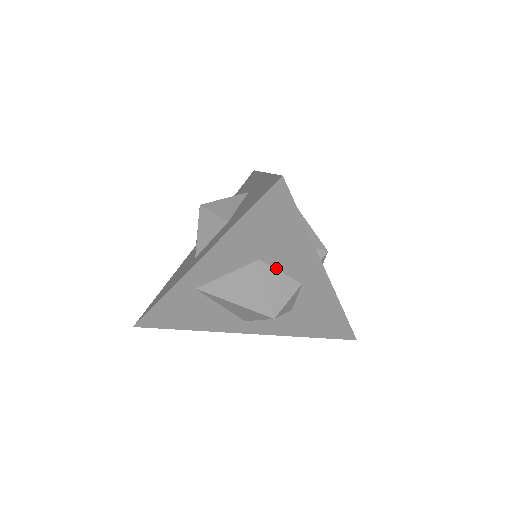
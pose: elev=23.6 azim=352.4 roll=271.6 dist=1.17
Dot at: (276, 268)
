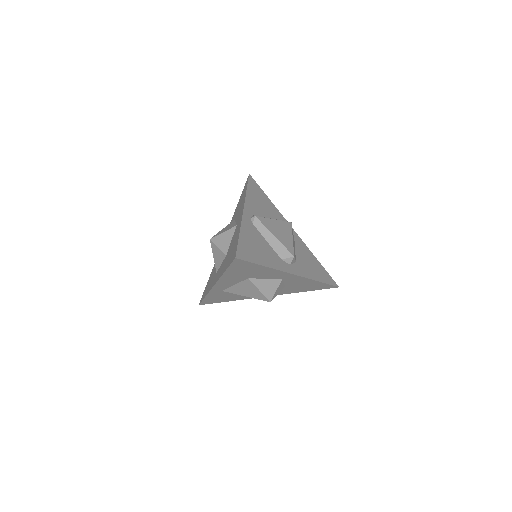
Dot at: (261, 278)
